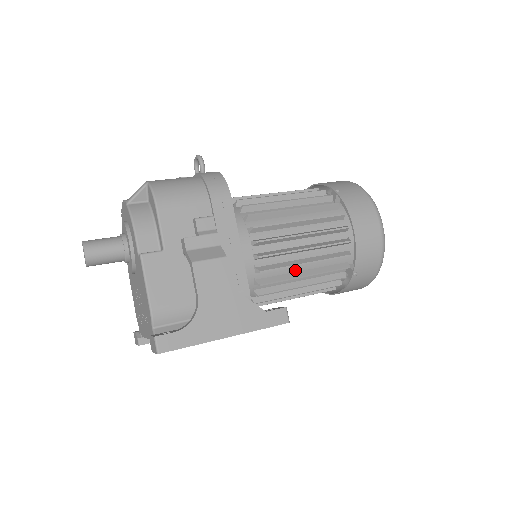
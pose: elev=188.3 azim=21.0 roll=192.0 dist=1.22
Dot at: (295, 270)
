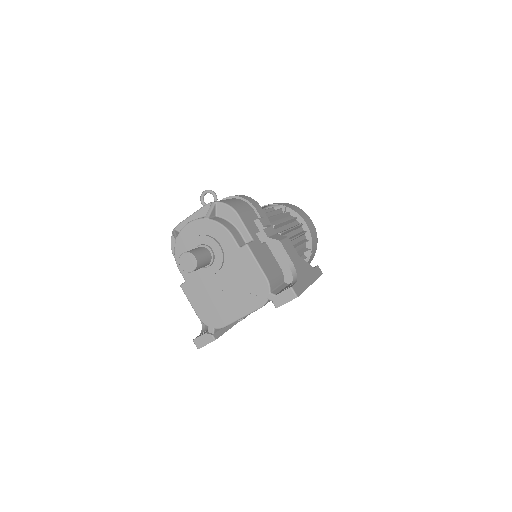
Dot at: occluded
